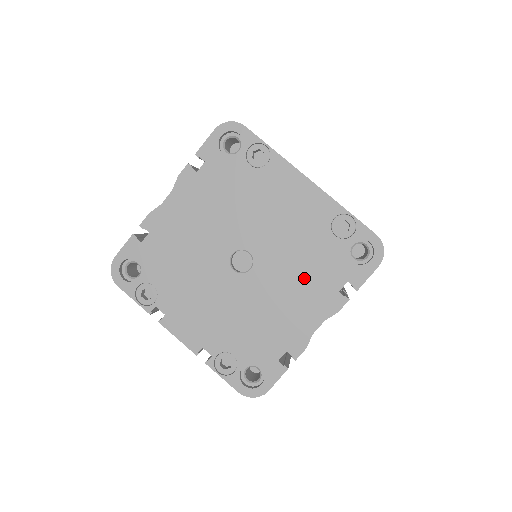
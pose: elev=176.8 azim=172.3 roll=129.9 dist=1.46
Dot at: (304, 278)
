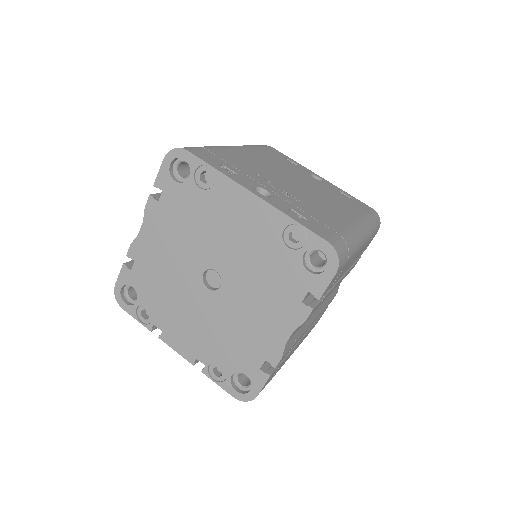
Dot at: (268, 291)
